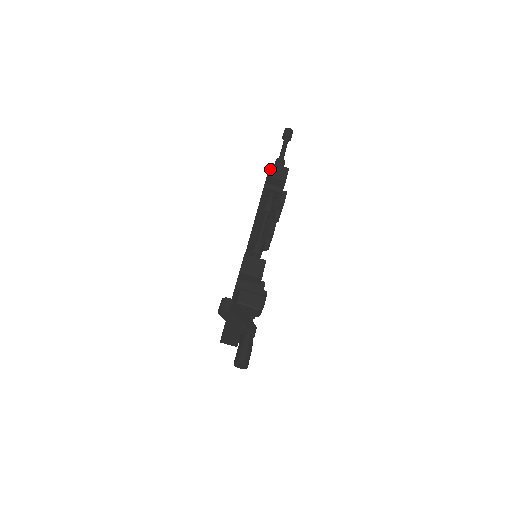
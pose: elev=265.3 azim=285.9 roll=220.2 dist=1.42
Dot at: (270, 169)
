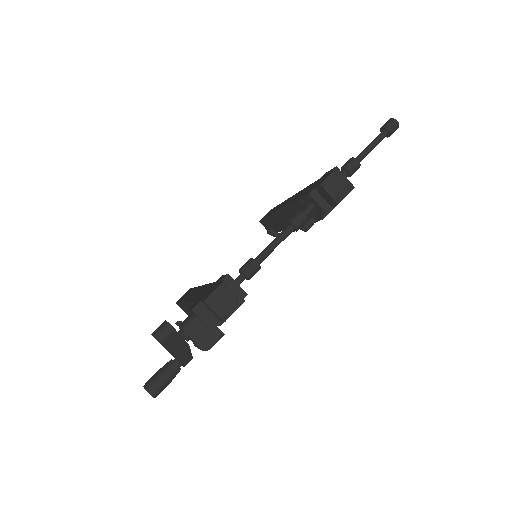
Dot at: (330, 177)
